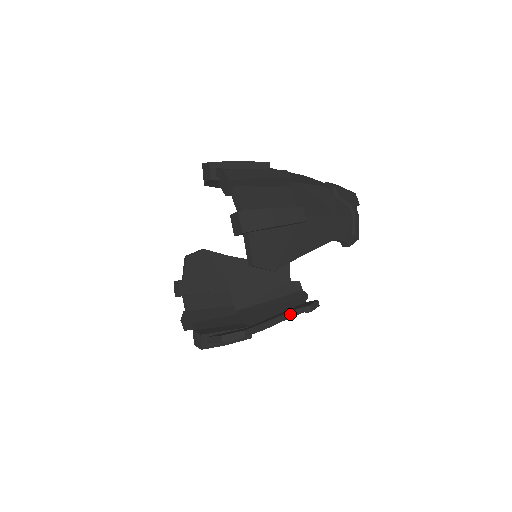
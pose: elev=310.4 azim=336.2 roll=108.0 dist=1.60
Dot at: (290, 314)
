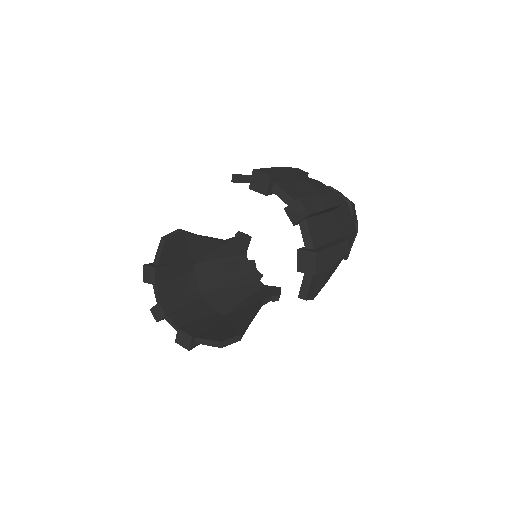
Dot at: (261, 304)
